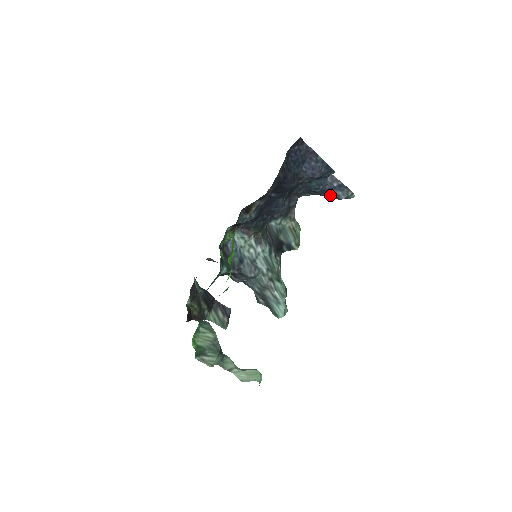
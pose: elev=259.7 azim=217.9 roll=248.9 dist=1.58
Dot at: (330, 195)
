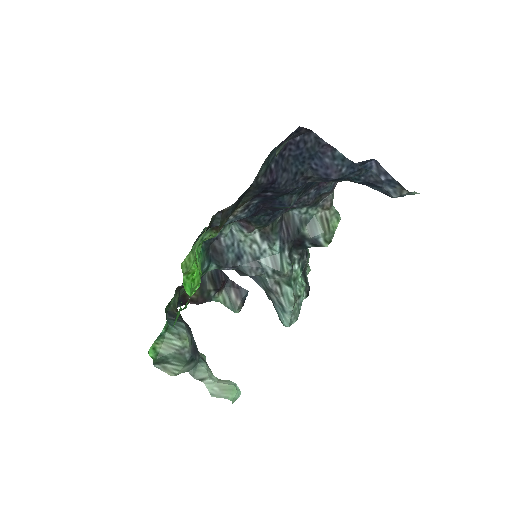
Dot at: (377, 189)
